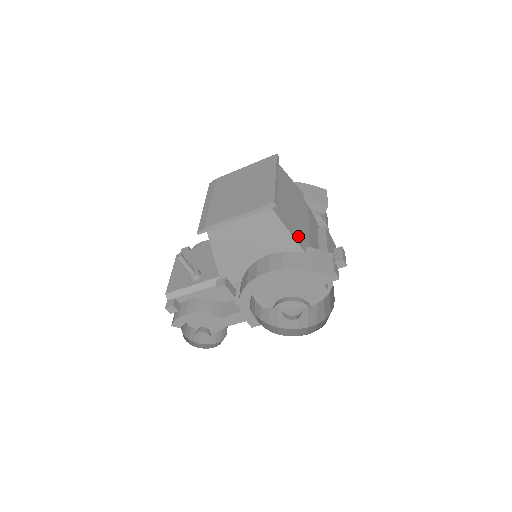
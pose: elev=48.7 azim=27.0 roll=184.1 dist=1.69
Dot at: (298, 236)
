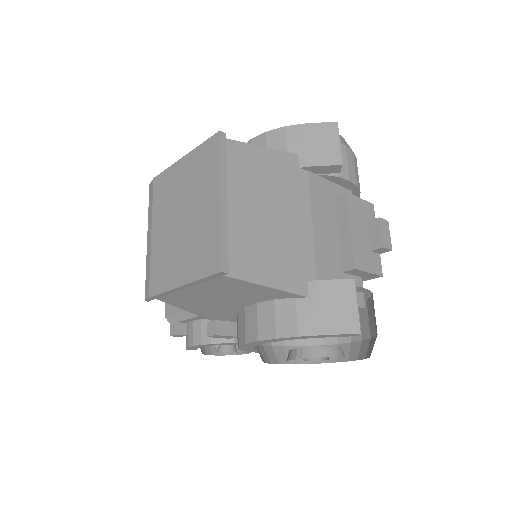
Dot at: (289, 275)
